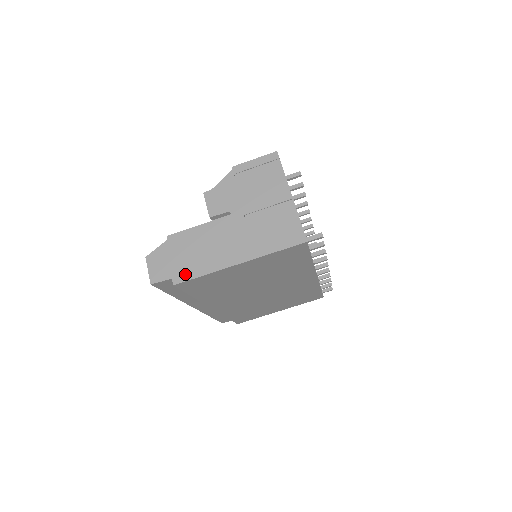
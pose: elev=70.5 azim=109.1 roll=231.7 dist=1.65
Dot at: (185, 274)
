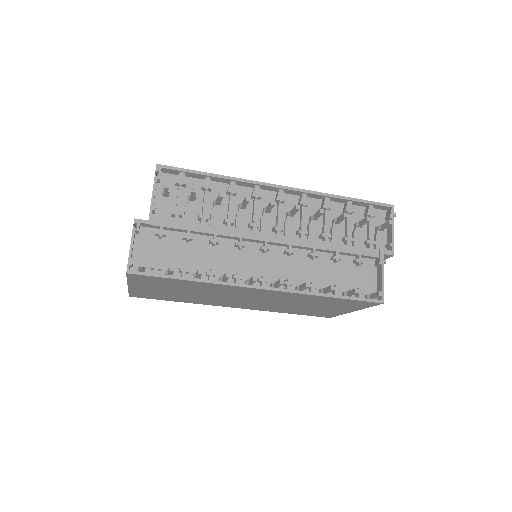
Dot at: occluded
